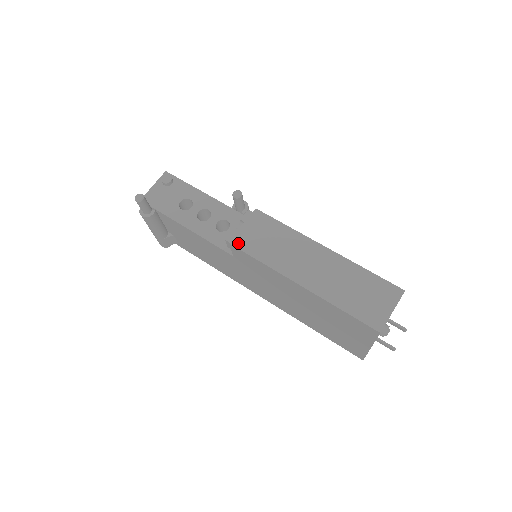
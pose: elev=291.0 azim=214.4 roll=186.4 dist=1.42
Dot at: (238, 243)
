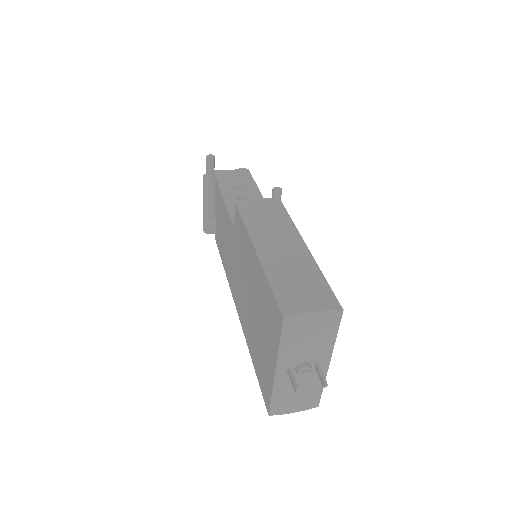
Dot at: (242, 204)
